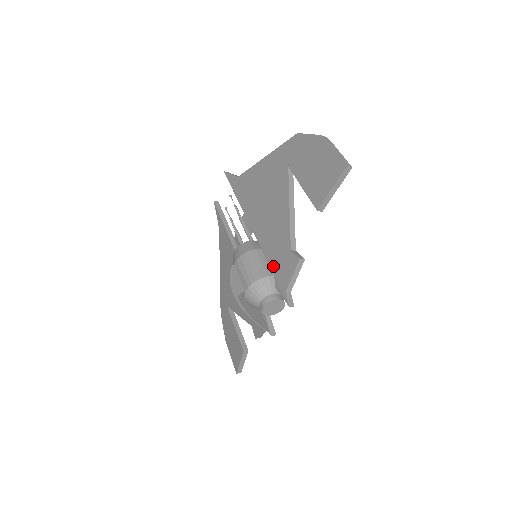
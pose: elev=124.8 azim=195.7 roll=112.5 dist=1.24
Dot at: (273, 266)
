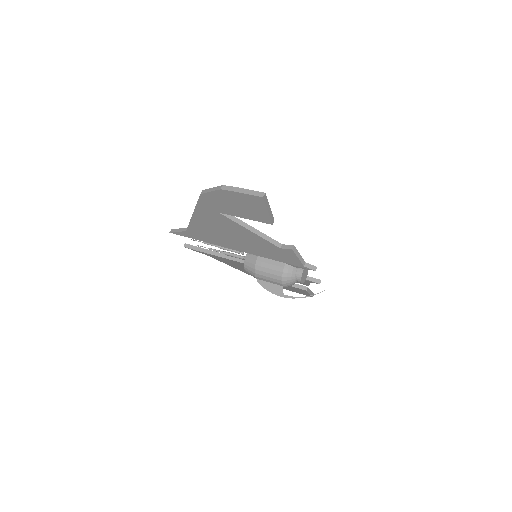
Dot at: (279, 260)
